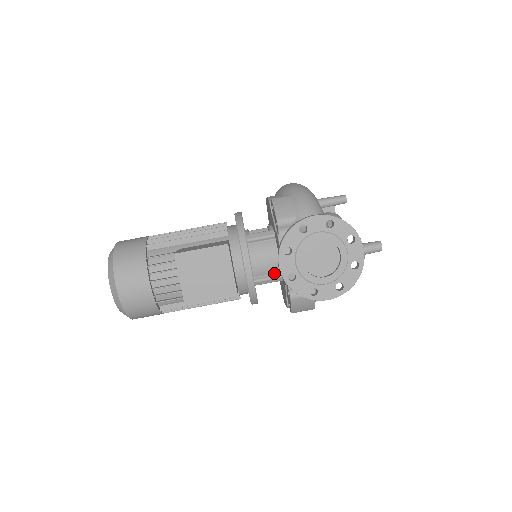
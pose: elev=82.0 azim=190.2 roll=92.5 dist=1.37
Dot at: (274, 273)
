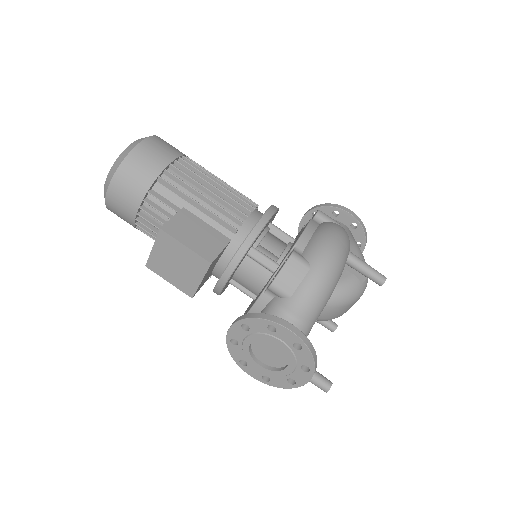
Dot at: (251, 291)
